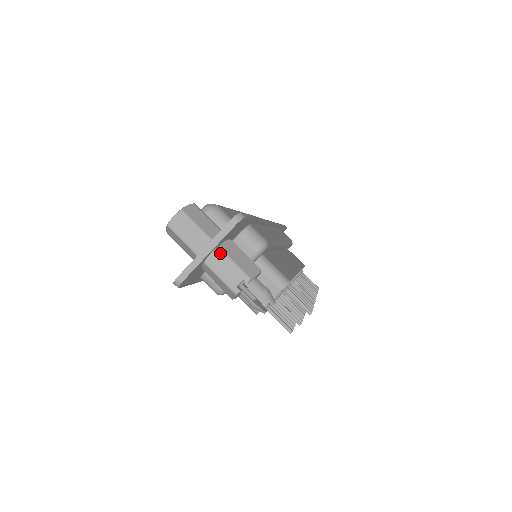
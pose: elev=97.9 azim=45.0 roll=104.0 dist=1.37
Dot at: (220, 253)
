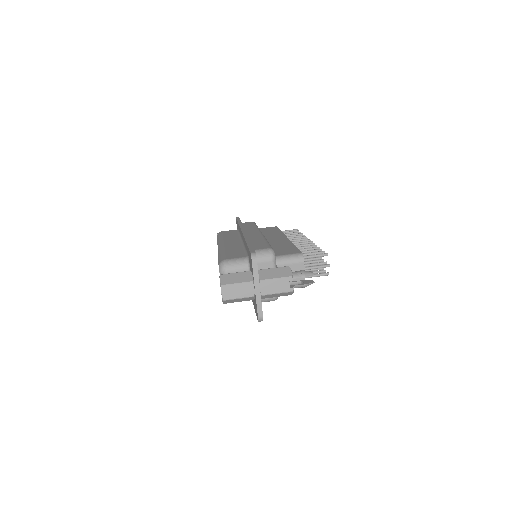
Dot at: (264, 283)
